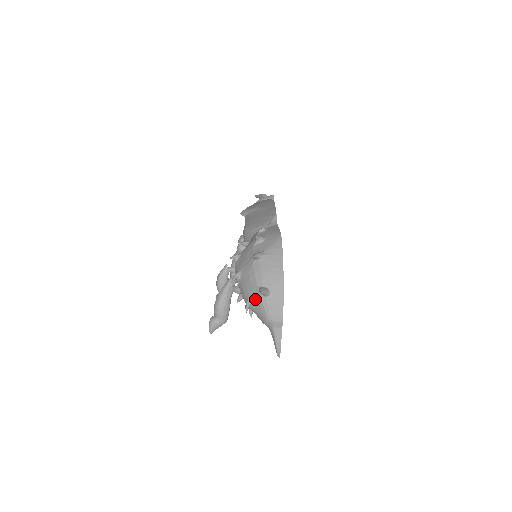
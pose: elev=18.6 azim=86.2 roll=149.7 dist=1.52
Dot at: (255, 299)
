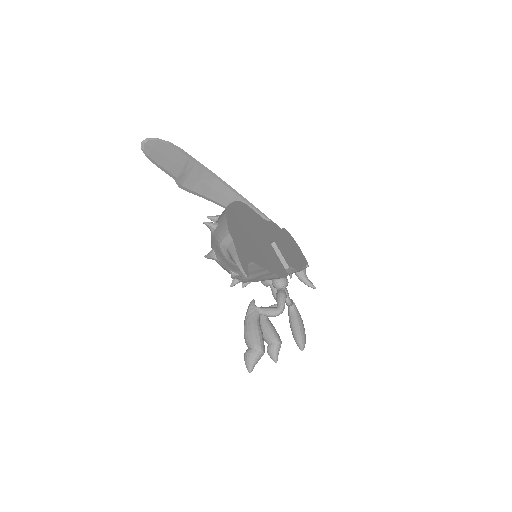
Dot at: (212, 243)
